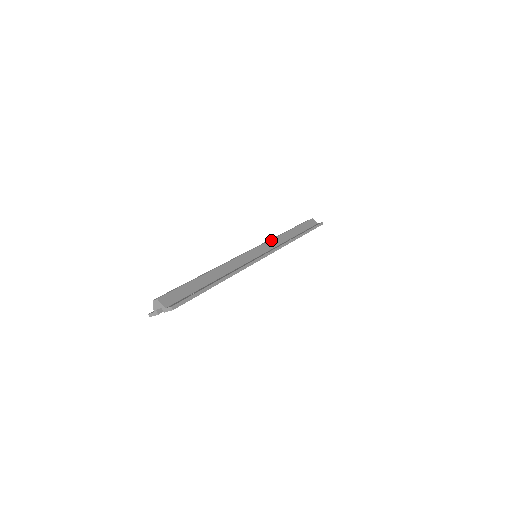
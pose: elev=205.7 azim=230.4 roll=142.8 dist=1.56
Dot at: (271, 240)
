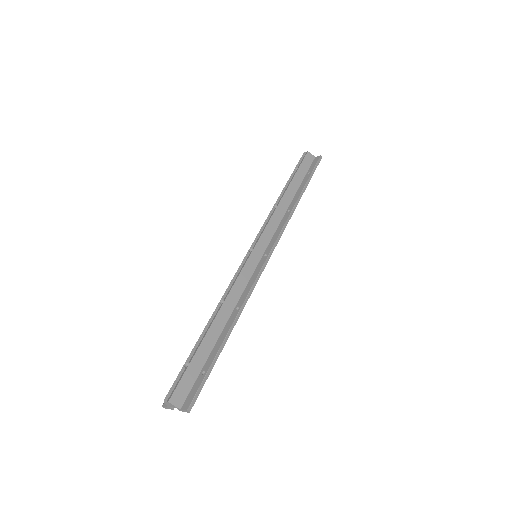
Dot at: (268, 223)
